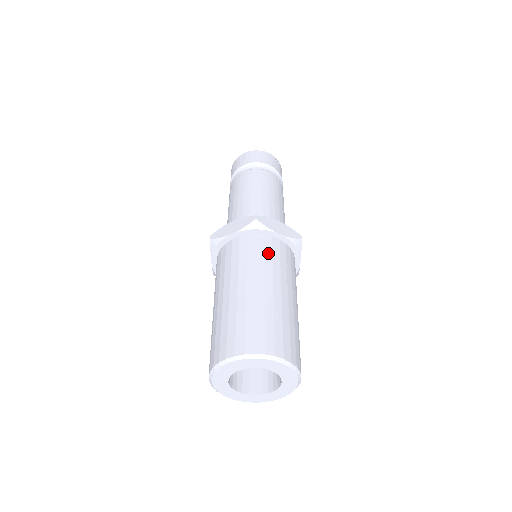
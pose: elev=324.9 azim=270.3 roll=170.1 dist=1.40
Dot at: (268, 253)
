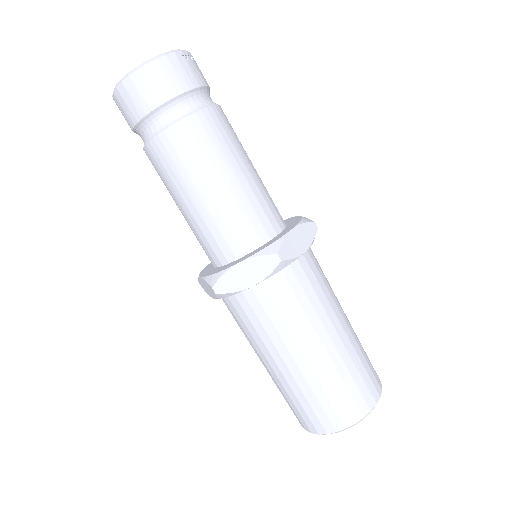
Dot at: (308, 289)
